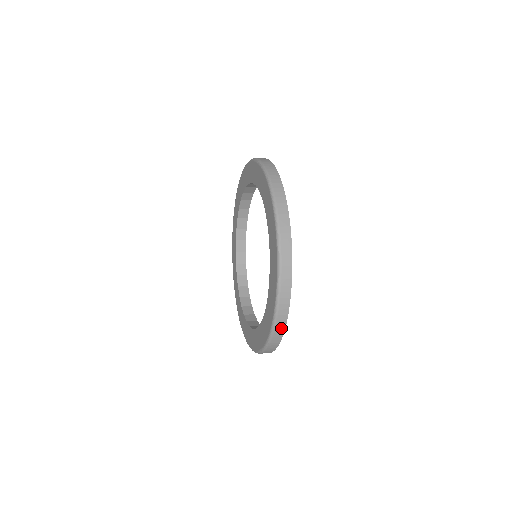
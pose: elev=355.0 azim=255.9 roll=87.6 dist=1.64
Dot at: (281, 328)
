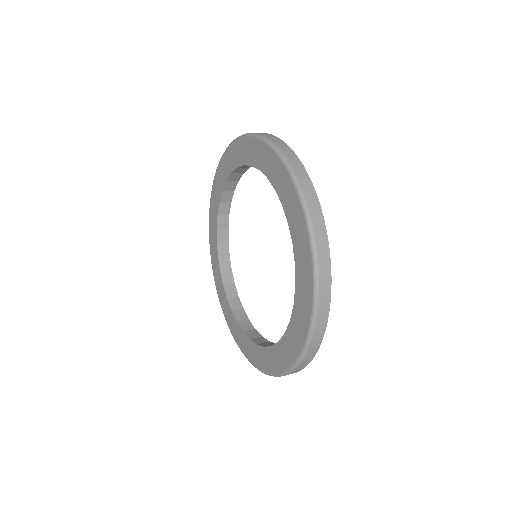
Dot at: (326, 292)
